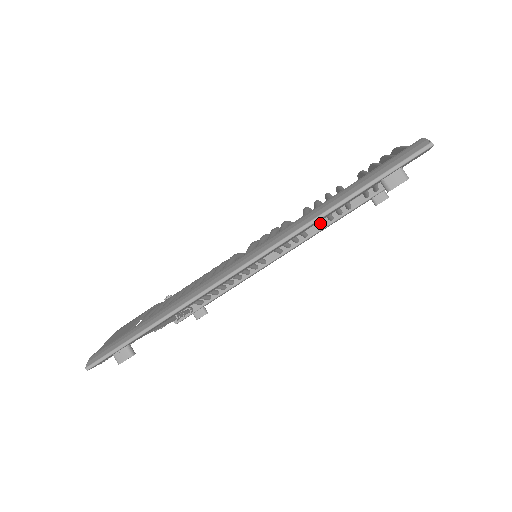
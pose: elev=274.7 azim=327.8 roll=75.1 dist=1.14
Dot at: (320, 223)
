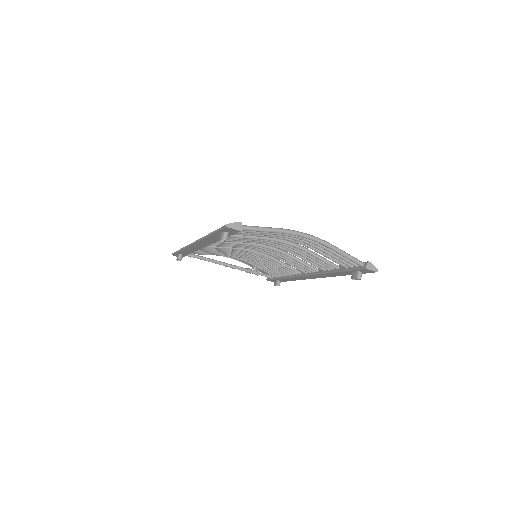
Dot at: (315, 266)
